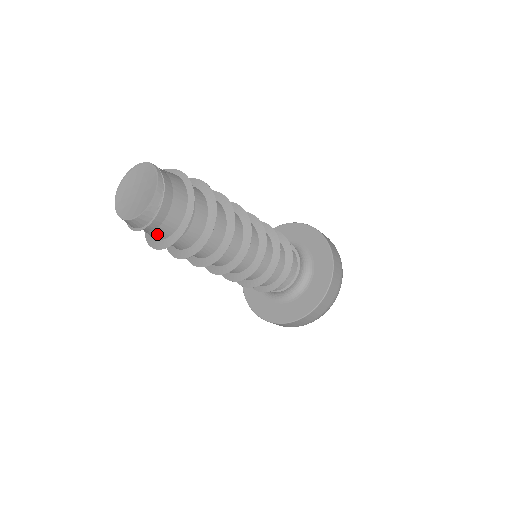
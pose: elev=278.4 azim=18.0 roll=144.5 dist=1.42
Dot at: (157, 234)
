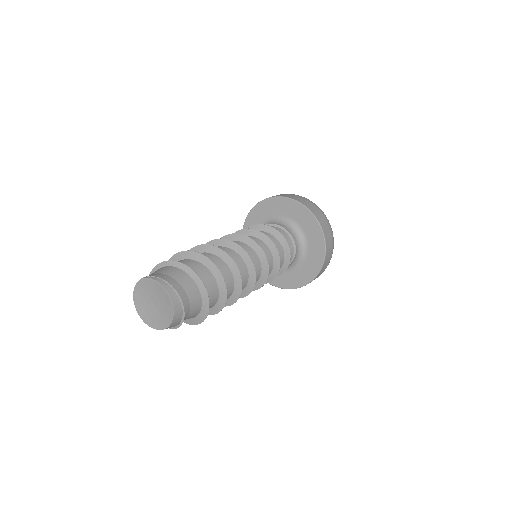
Dot at: (193, 313)
